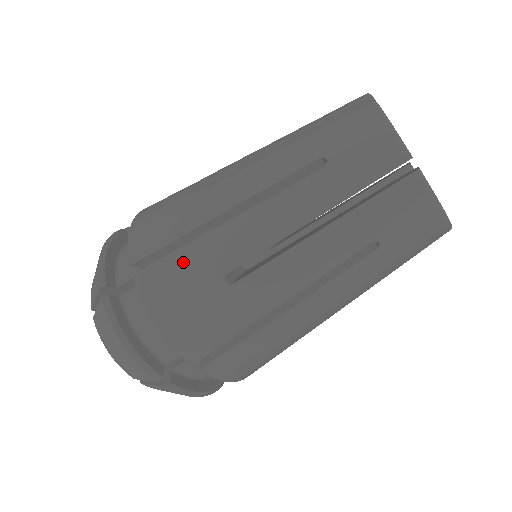
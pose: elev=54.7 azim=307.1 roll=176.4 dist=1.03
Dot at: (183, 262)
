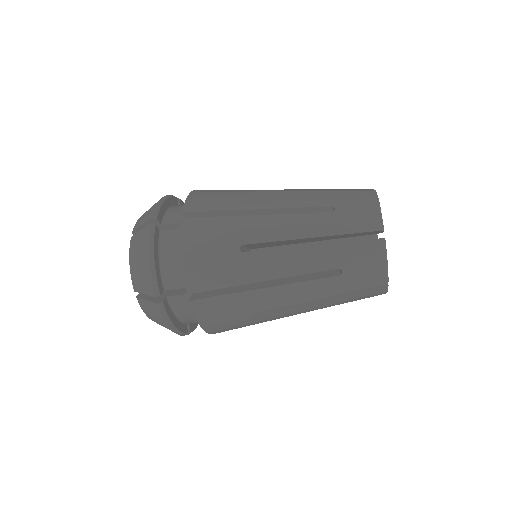
Dot at: (219, 225)
